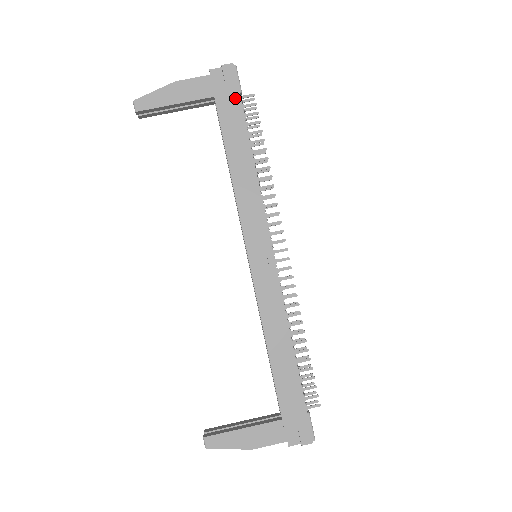
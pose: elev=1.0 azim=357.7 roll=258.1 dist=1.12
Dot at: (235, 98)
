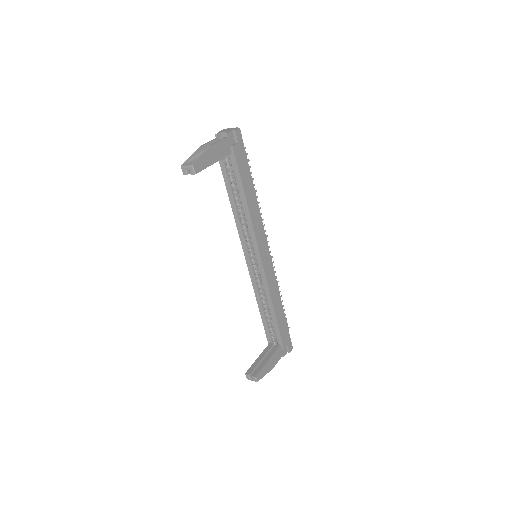
Dot at: (244, 154)
